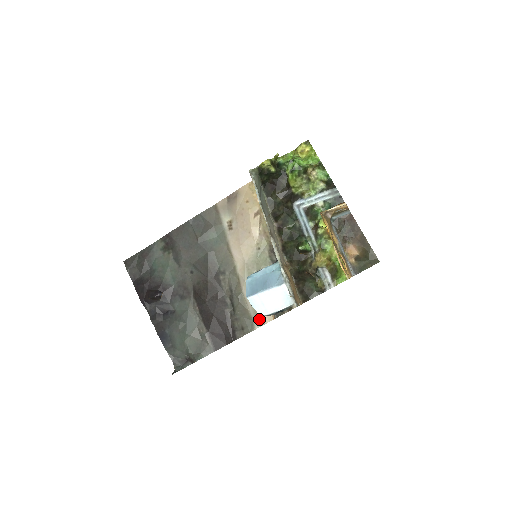
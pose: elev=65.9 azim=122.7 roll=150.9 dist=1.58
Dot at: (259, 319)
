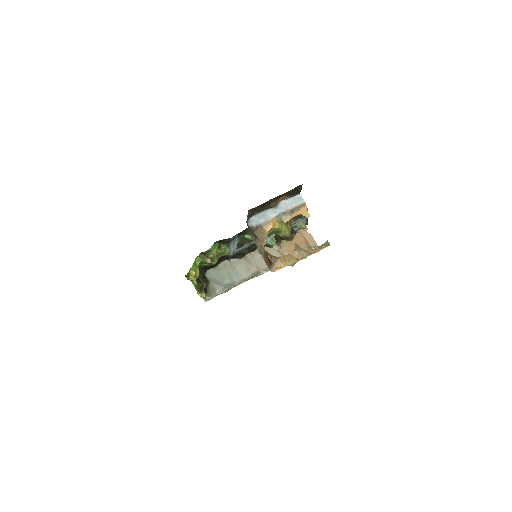
Dot at: occluded
